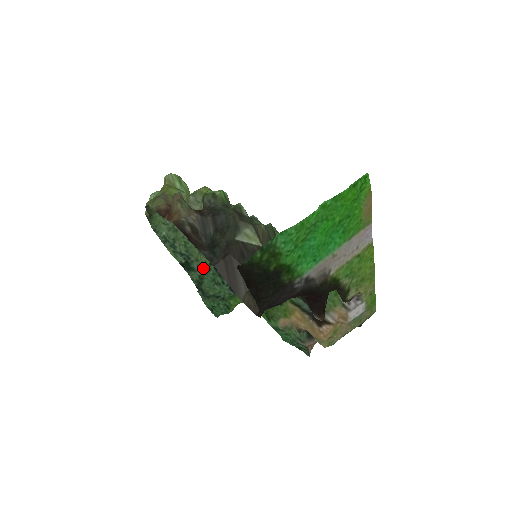
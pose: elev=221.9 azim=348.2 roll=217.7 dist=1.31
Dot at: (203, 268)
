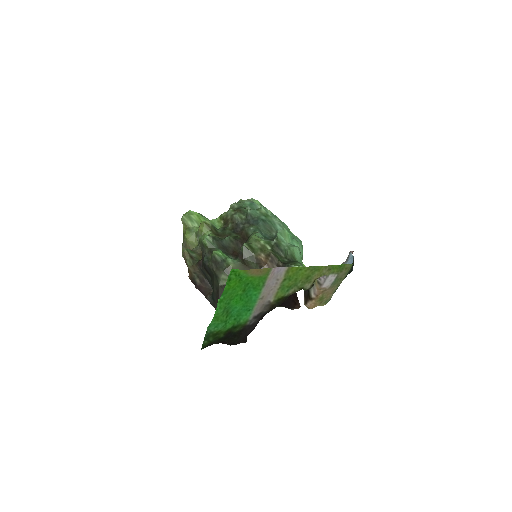
Dot at: occluded
